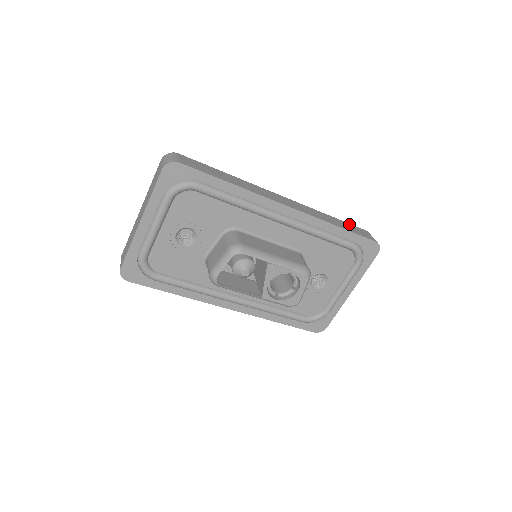
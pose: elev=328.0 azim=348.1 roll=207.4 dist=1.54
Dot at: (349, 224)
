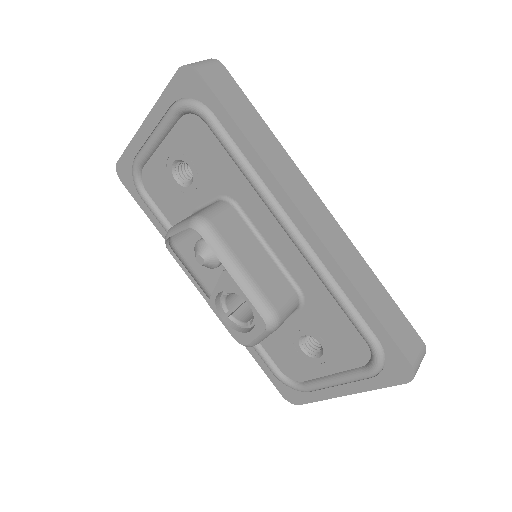
Dot at: (400, 313)
